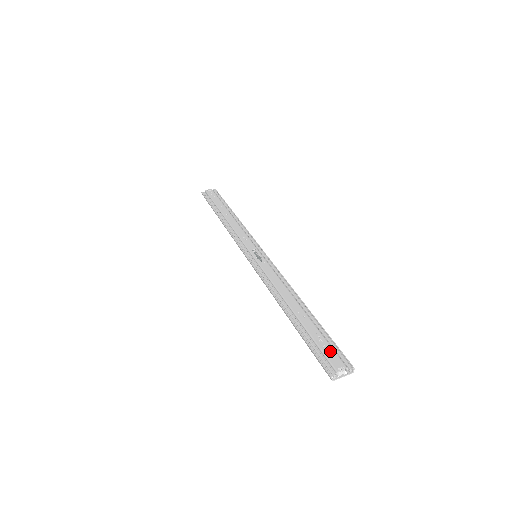
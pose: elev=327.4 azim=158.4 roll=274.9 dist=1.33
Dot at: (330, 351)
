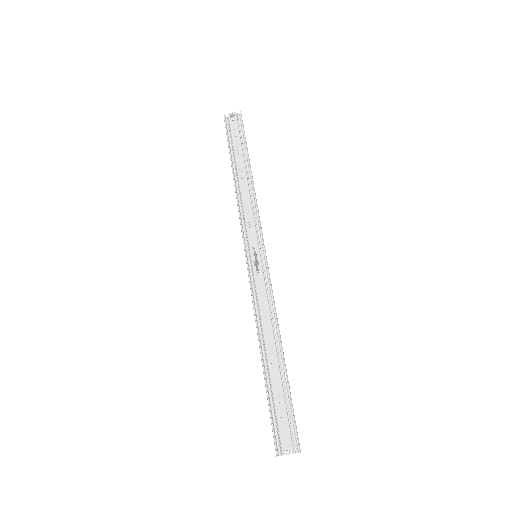
Dot at: (284, 426)
